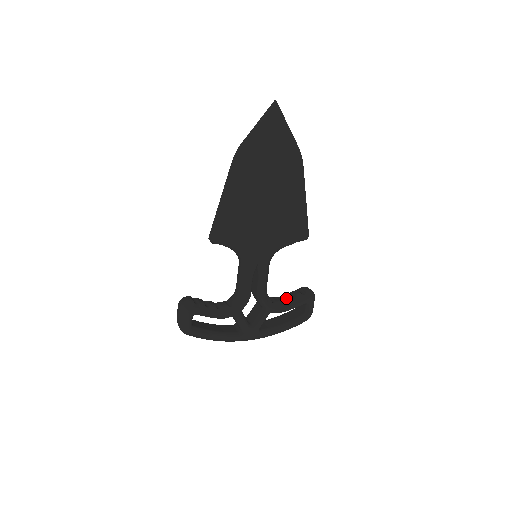
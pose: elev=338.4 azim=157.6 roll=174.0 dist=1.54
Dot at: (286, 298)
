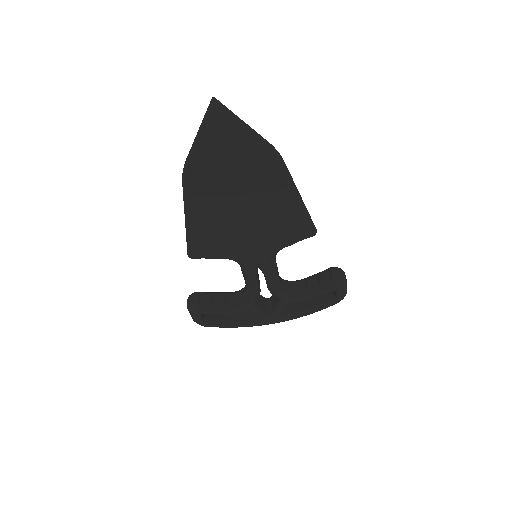
Dot at: (308, 285)
